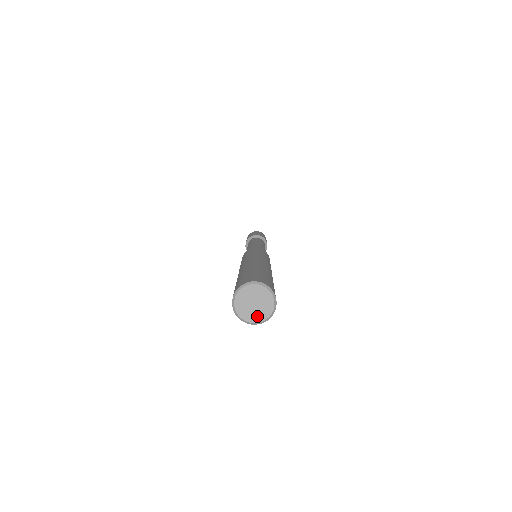
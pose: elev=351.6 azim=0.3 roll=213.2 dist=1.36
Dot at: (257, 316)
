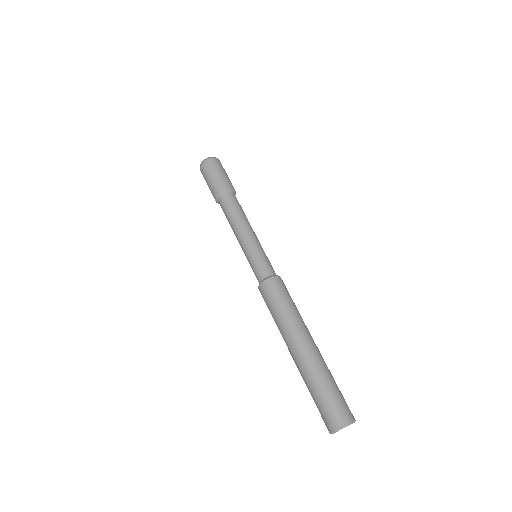
Dot at: occluded
